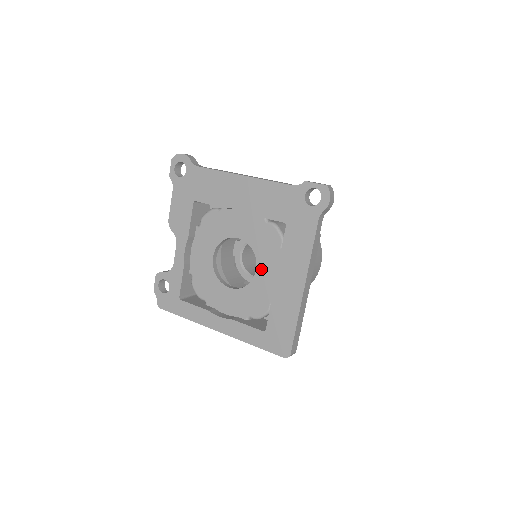
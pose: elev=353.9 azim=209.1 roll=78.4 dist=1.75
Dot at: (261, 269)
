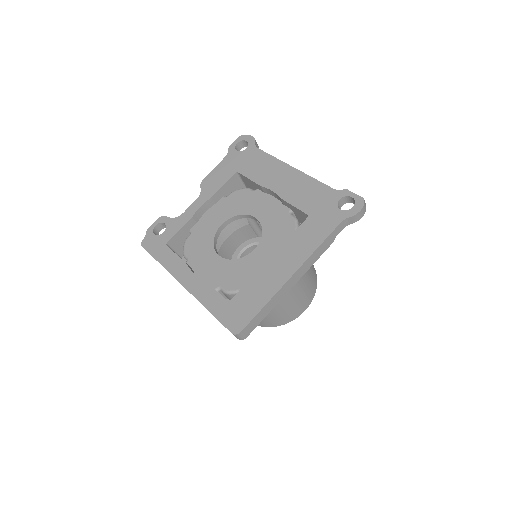
Dot at: (260, 250)
